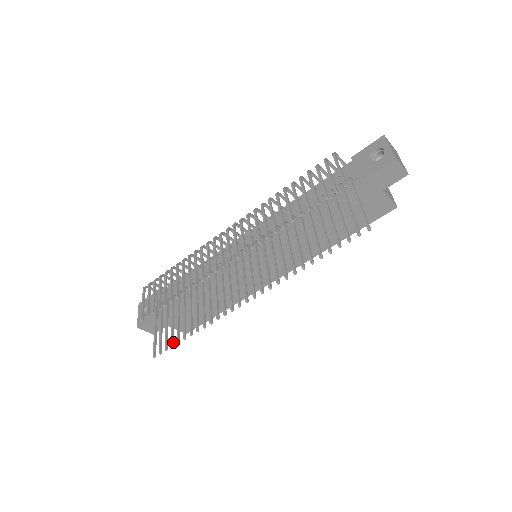
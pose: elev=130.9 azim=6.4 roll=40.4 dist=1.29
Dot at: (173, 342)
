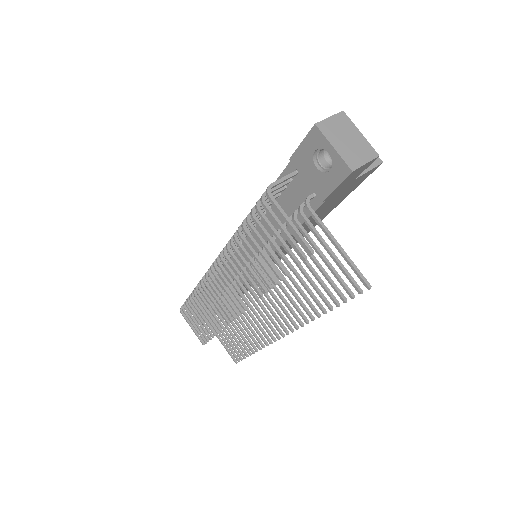
Dot at: (242, 354)
